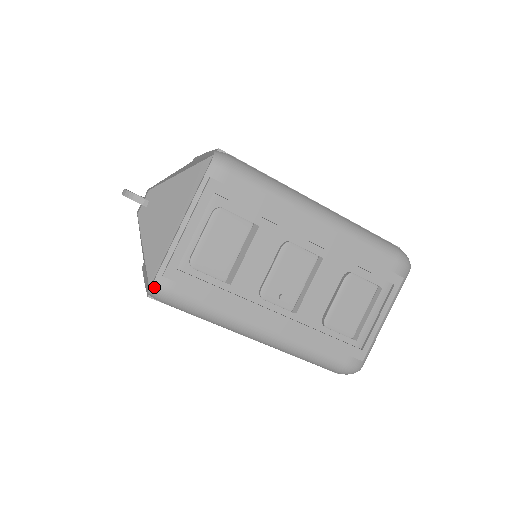
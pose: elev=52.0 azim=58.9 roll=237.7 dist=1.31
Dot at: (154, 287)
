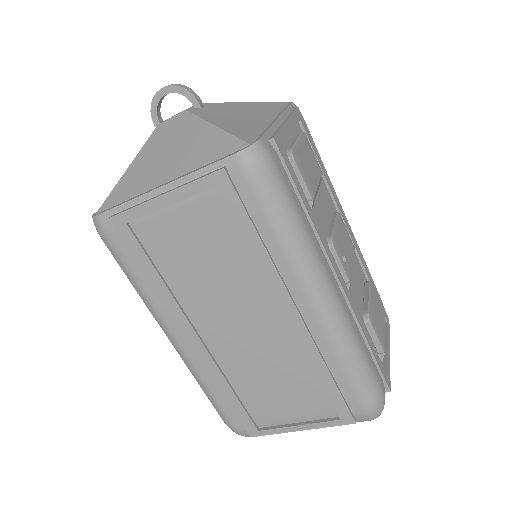
Dot at: (260, 144)
